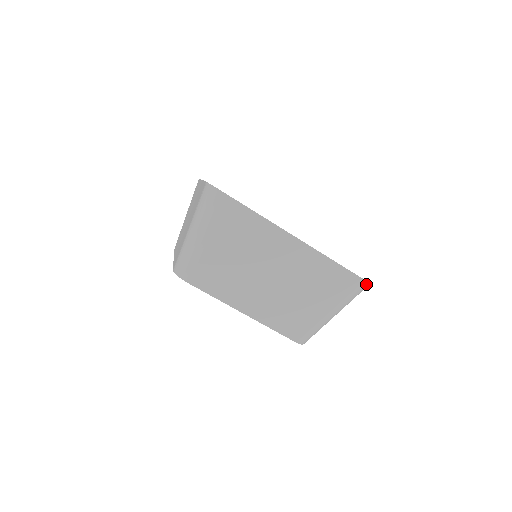
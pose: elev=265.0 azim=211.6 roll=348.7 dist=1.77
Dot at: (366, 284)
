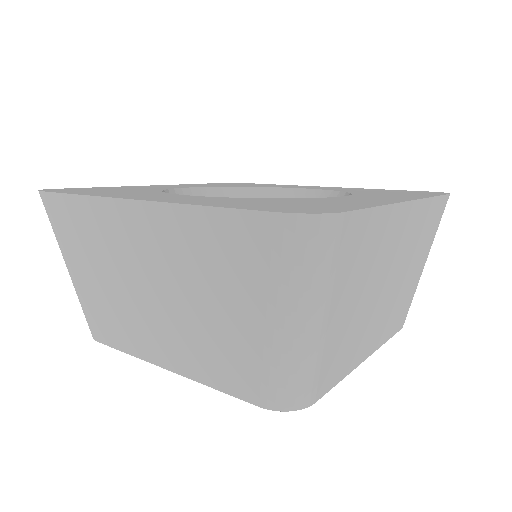
Dot at: (303, 221)
